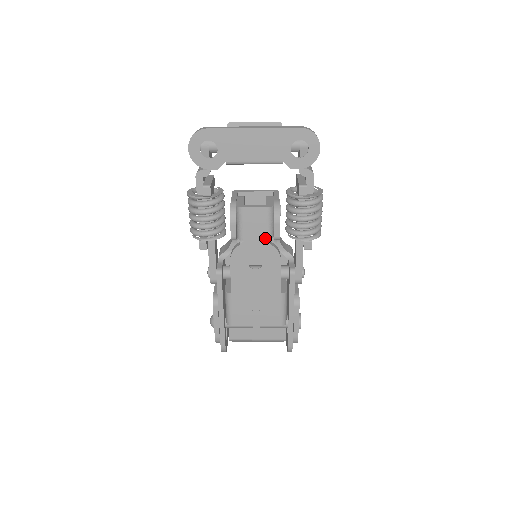
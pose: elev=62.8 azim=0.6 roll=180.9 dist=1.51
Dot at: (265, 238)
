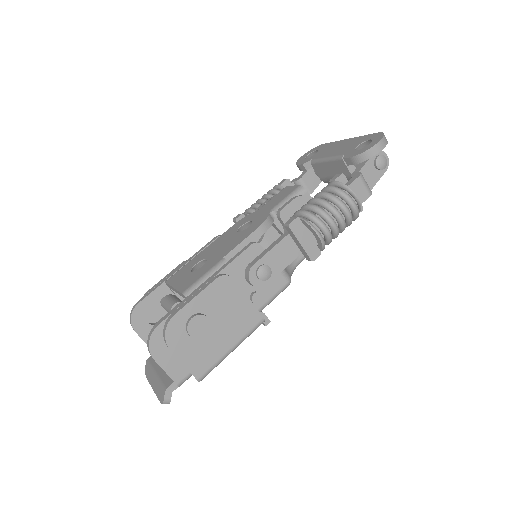
Dot at: (272, 208)
